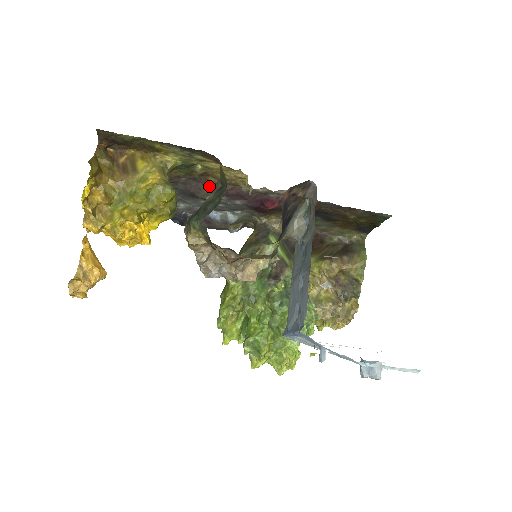
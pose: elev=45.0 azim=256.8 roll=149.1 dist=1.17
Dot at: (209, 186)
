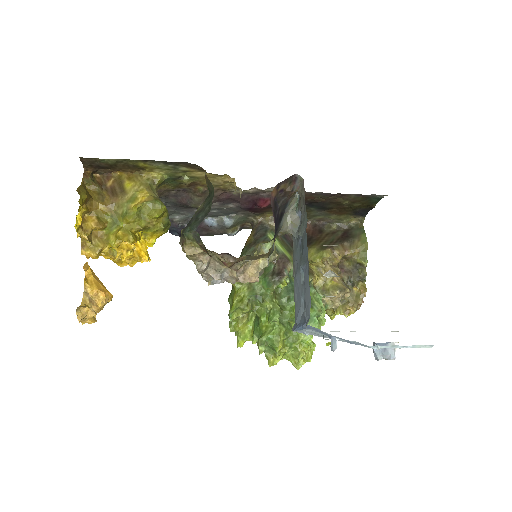
Dot at: (199, 195)
